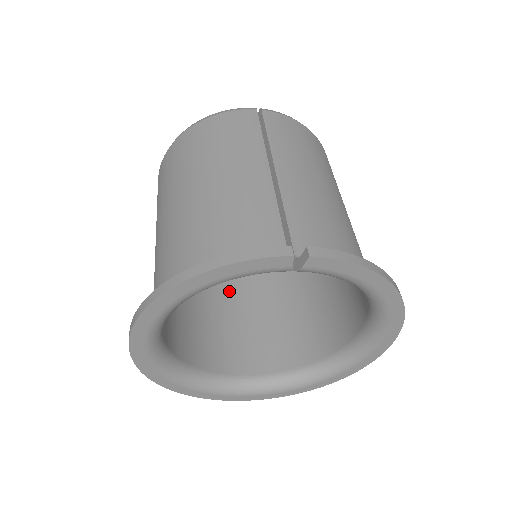
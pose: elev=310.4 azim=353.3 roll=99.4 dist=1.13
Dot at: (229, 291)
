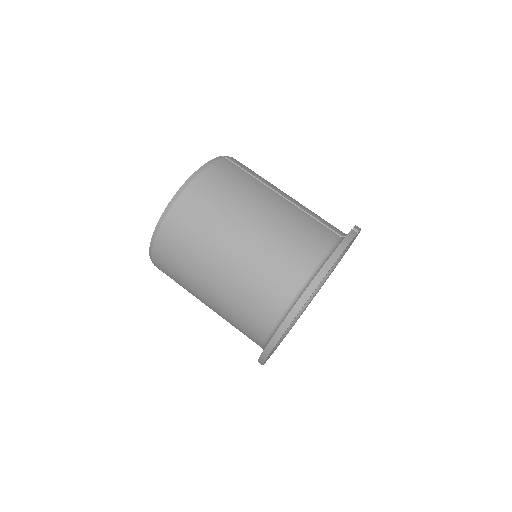
Dot at: occluded
